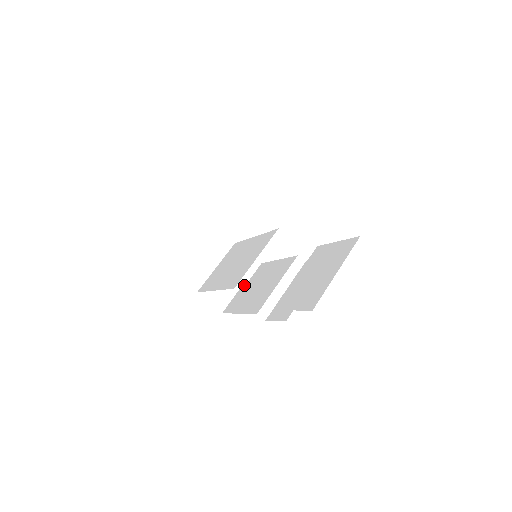
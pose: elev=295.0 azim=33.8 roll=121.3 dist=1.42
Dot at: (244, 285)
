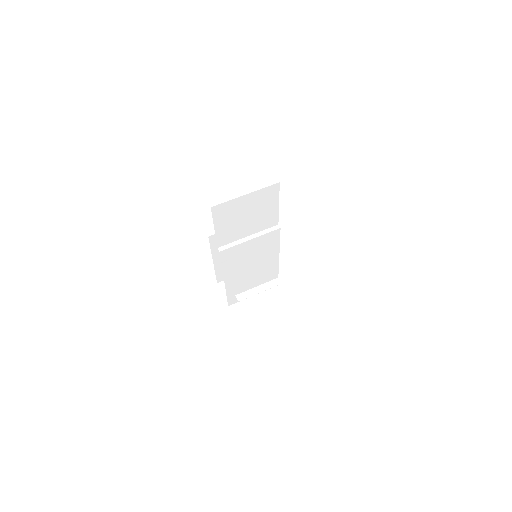
Dot at: (221, 250)
